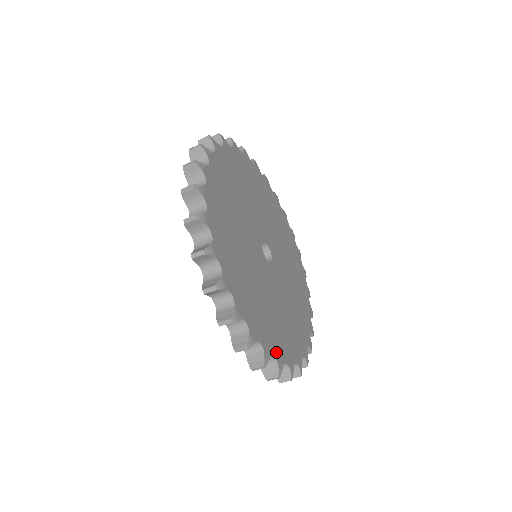
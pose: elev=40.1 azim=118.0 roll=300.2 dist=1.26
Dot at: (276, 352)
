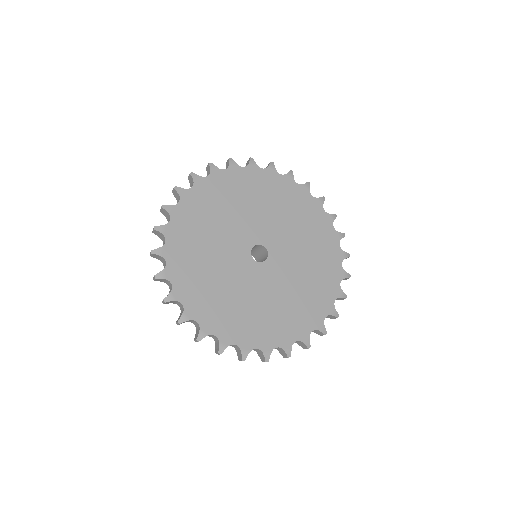
Dot at: (332, 295)
